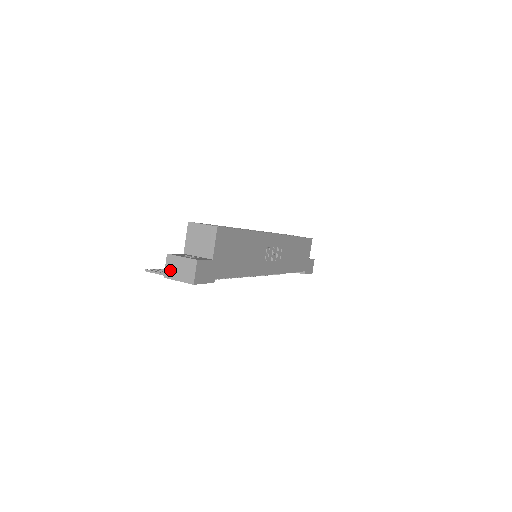
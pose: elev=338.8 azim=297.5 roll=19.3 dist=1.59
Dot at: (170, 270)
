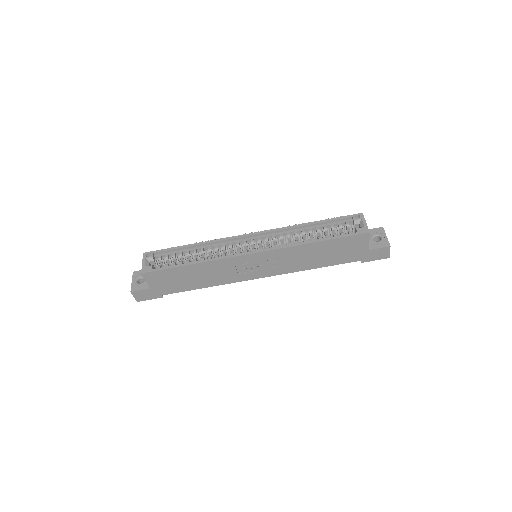
Dot at: occluded
